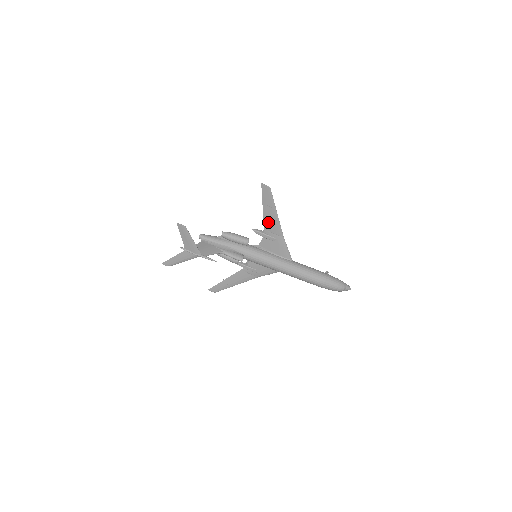
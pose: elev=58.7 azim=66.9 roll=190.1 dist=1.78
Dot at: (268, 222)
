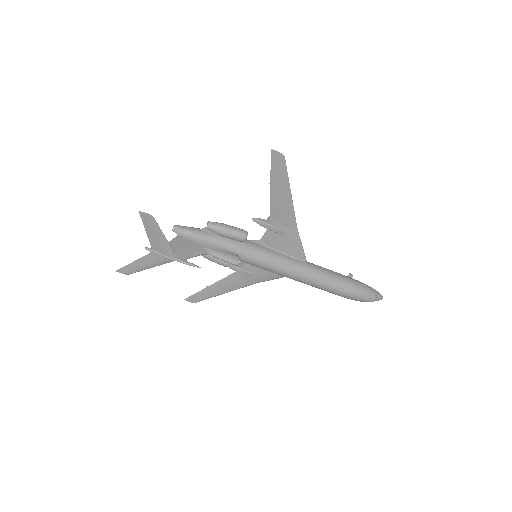
Dot at: (276, 208)
